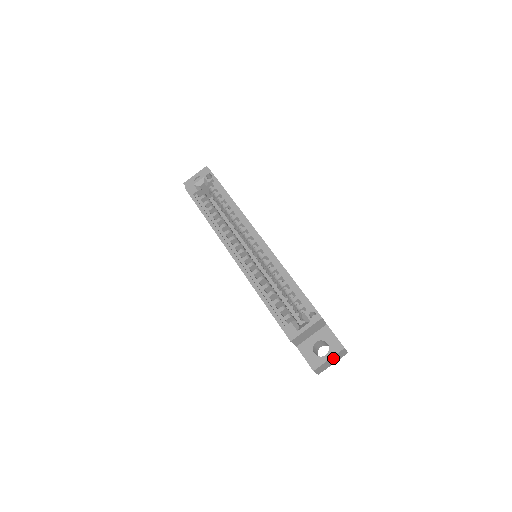
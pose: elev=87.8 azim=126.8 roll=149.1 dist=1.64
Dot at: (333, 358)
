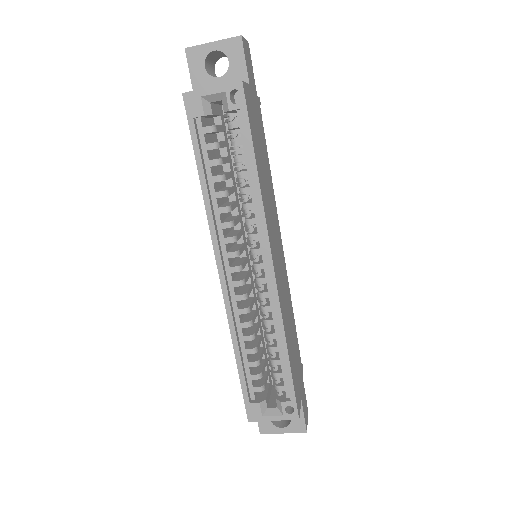
Dot at: occluded
